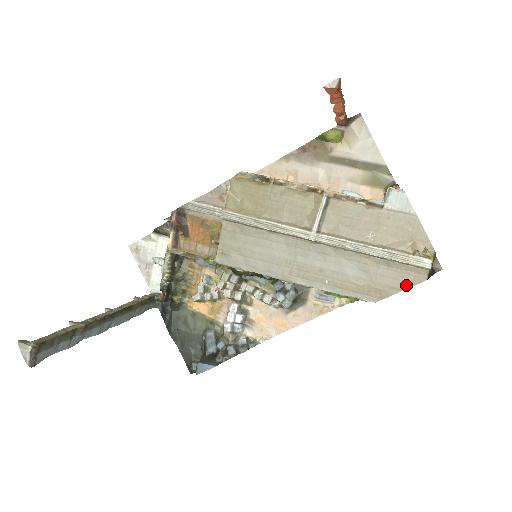
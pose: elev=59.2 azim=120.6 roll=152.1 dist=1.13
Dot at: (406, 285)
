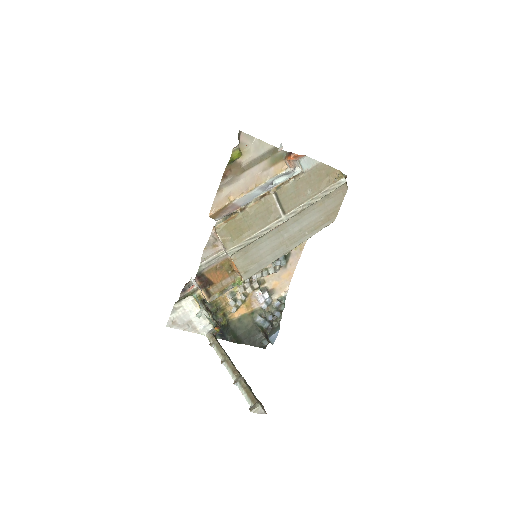
Dot at: (342, 199)
